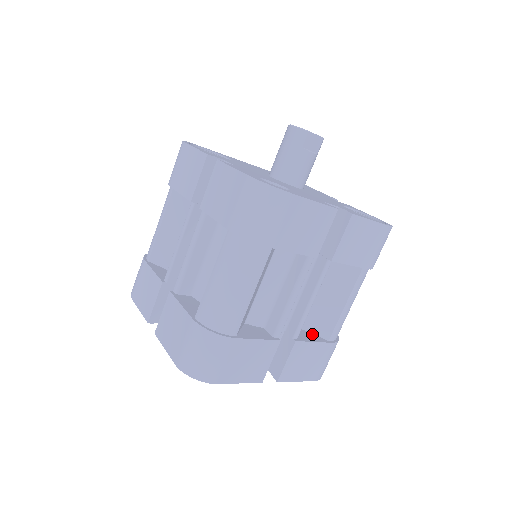
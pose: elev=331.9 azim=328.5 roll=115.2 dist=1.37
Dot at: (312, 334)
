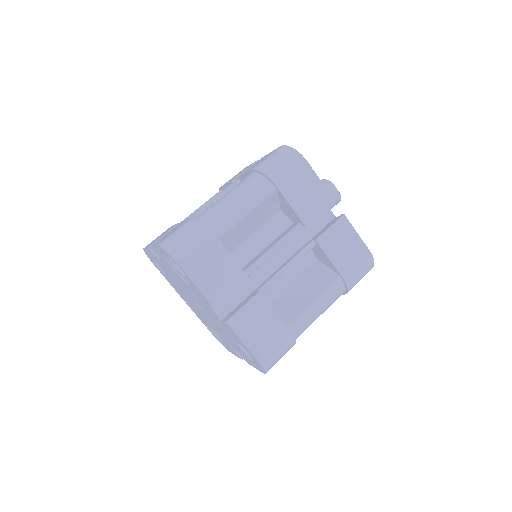
Dot at: occluded
